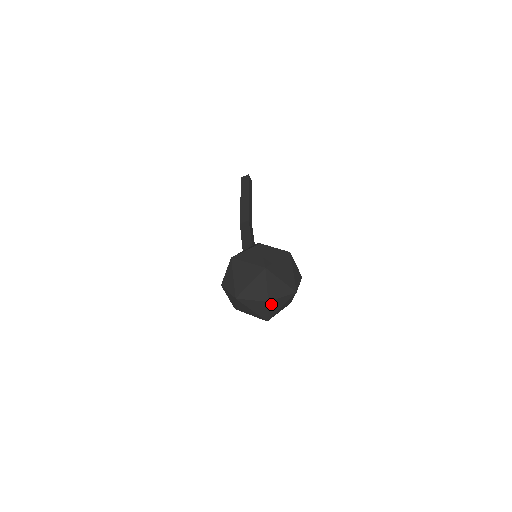
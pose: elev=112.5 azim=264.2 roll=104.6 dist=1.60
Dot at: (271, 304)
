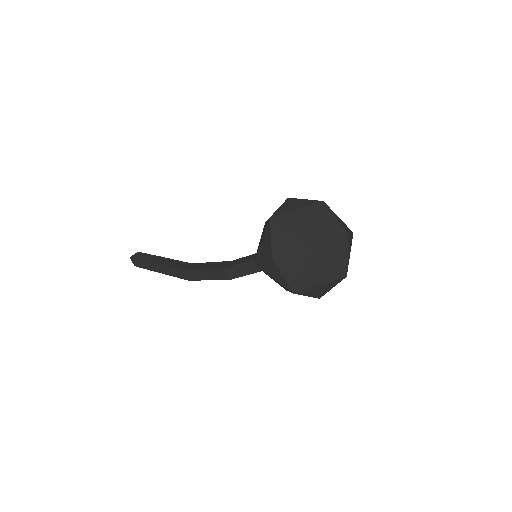
Dot at: (349, 242)
